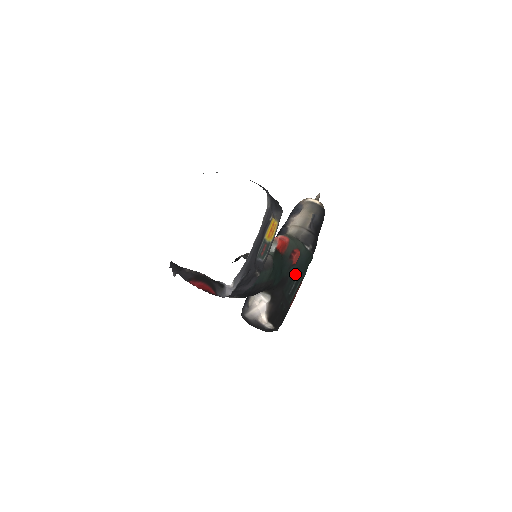
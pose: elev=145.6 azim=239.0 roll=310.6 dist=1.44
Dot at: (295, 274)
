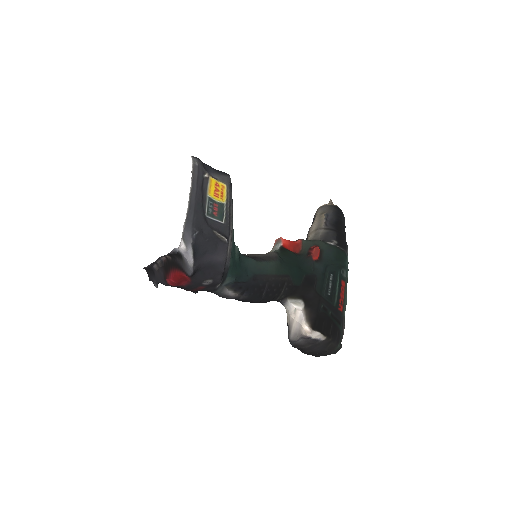
Dot at: (325, 272)
